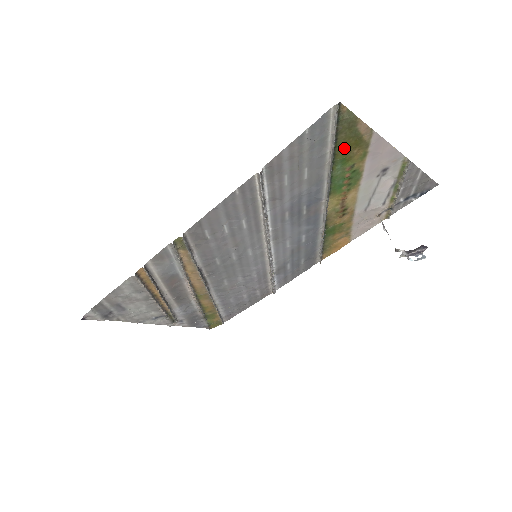
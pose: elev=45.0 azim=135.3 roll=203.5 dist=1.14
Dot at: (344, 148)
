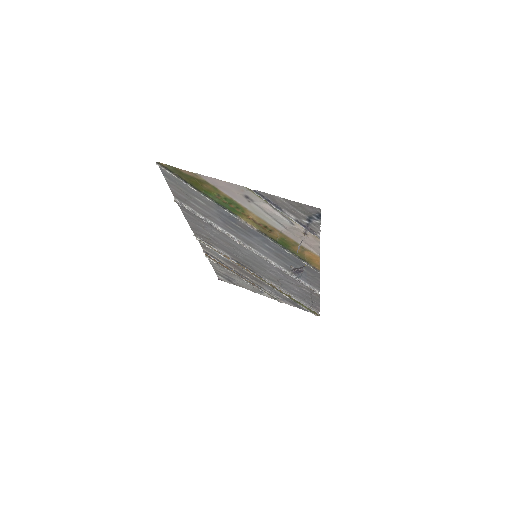
Dot at: (196, 185)
